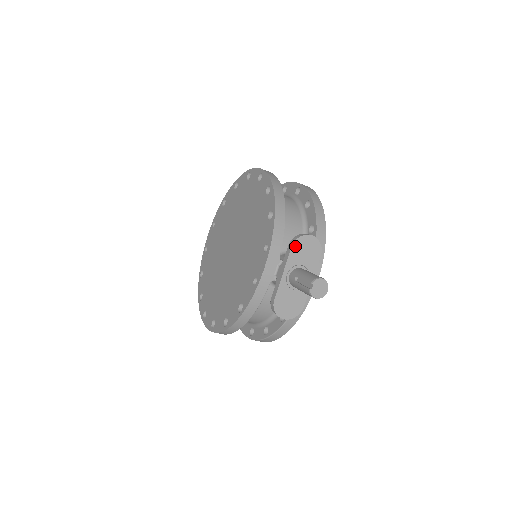
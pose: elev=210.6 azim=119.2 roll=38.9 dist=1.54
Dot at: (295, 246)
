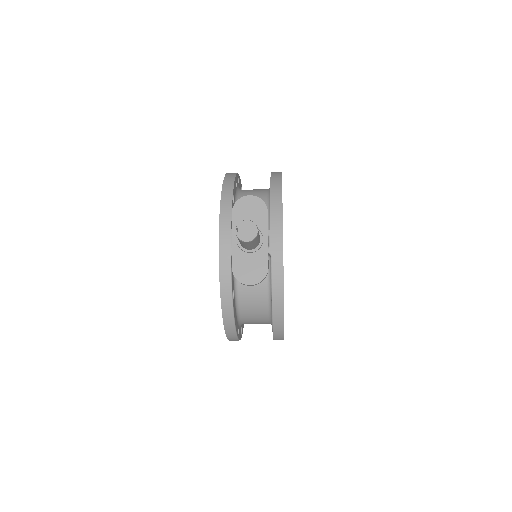
Dot at: (235, 211)
